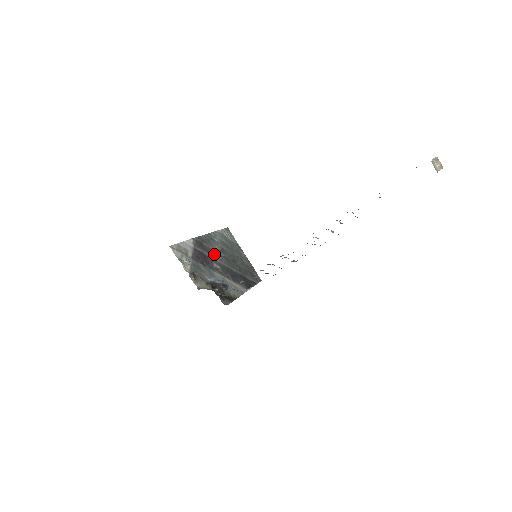
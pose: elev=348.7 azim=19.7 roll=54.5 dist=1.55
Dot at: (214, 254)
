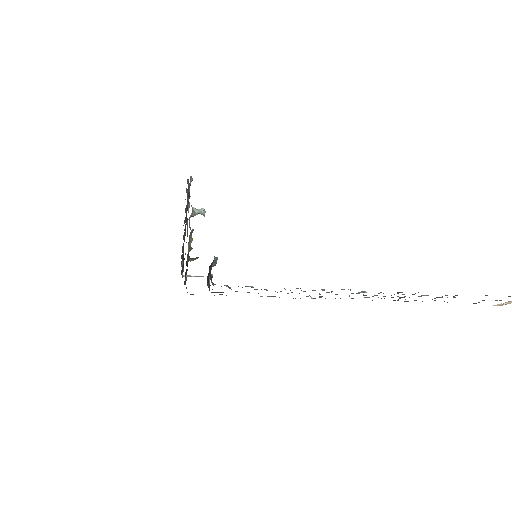
Dot at: (186, 210)
